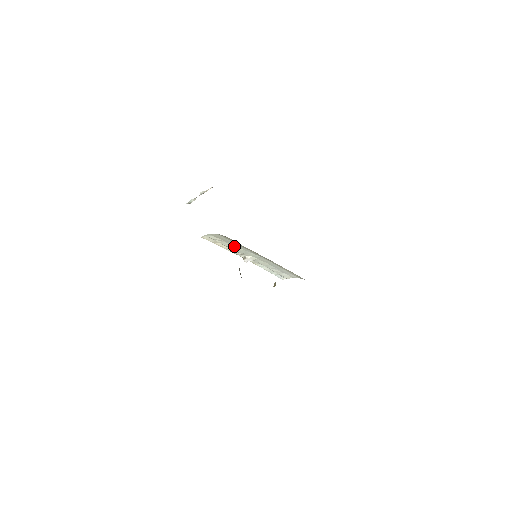
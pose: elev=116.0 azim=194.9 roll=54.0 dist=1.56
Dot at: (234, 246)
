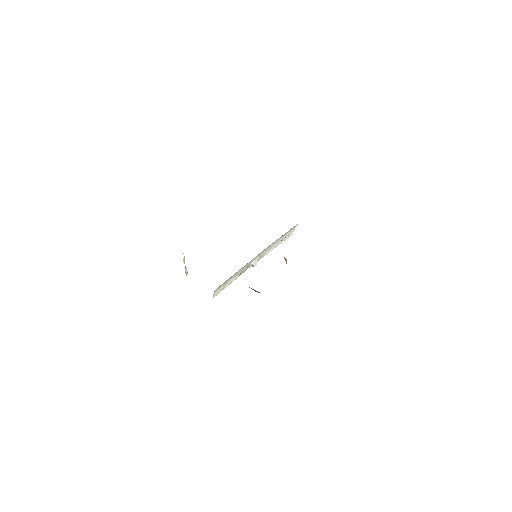
Dot at: (236, 274)
